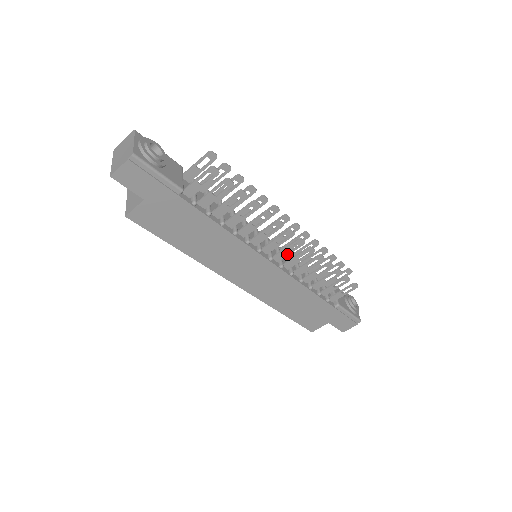
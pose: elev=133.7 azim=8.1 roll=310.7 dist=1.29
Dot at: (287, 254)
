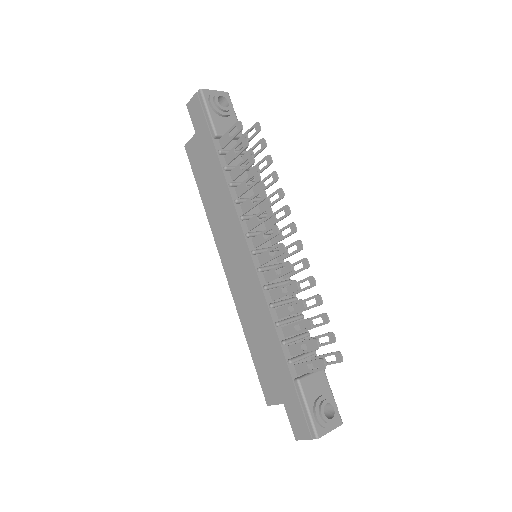
Dot at: (269, 259)
